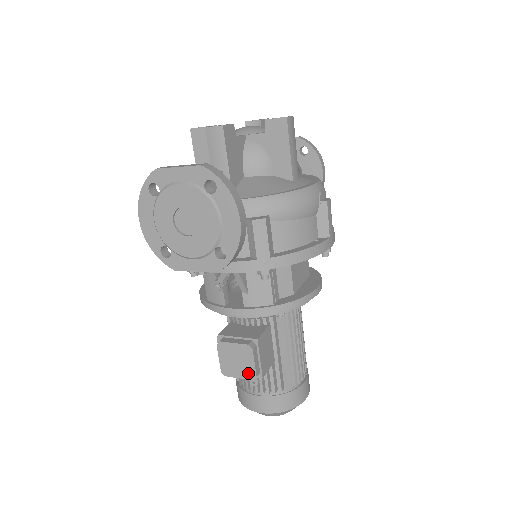
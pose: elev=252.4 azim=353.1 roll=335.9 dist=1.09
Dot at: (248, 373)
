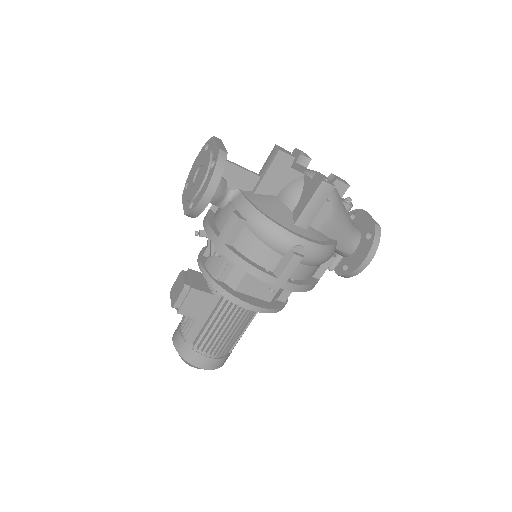
Dot at: (174, 301)
